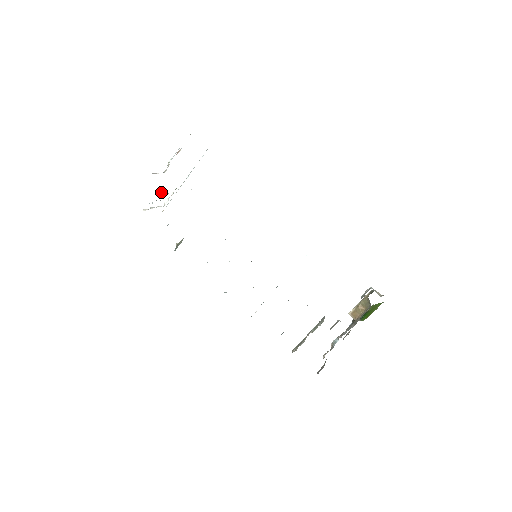
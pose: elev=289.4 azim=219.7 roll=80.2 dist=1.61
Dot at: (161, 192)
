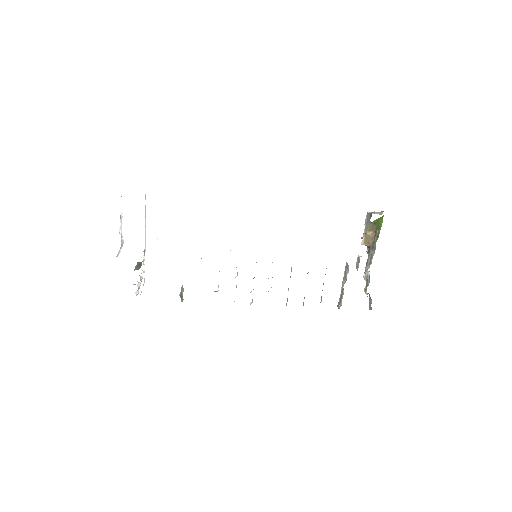
Dot at: (137, 266)
